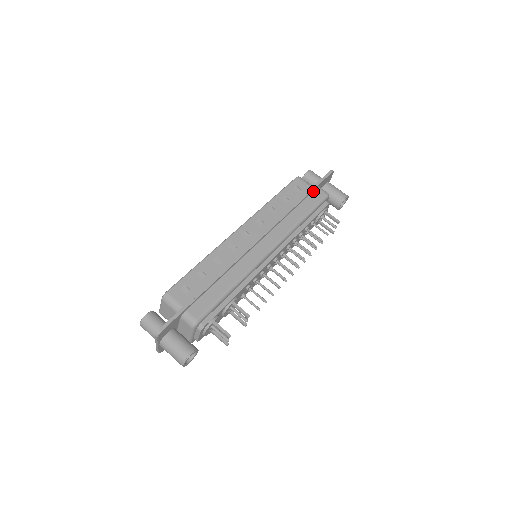
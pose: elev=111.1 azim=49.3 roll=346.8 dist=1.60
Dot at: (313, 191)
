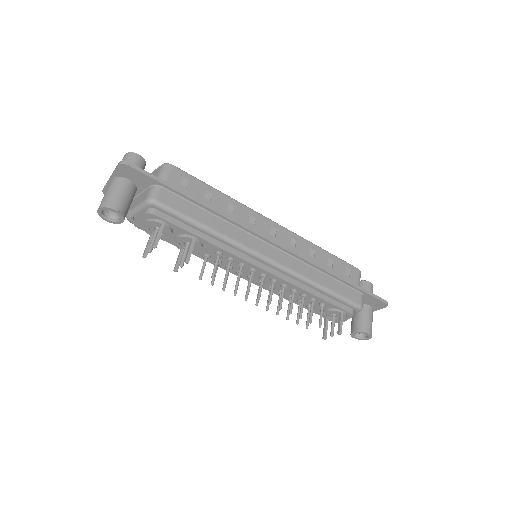
Dot at: (356, 289)
